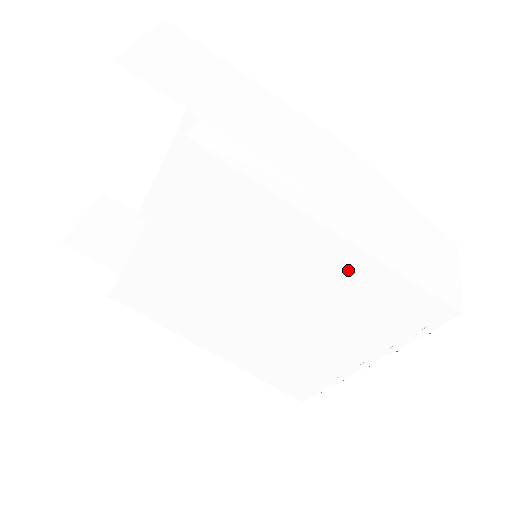
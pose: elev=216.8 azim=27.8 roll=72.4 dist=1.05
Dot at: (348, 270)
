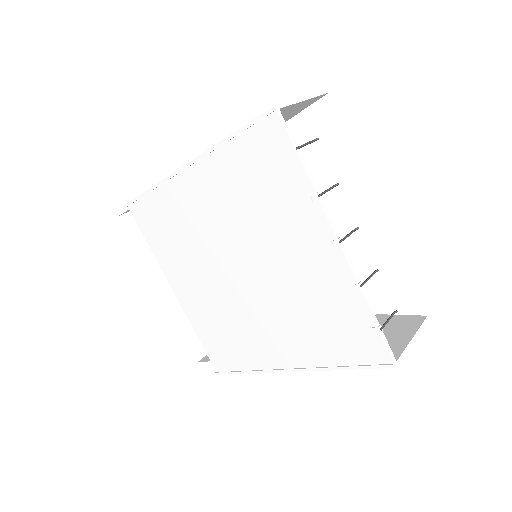
Dot at: (216, 178)
